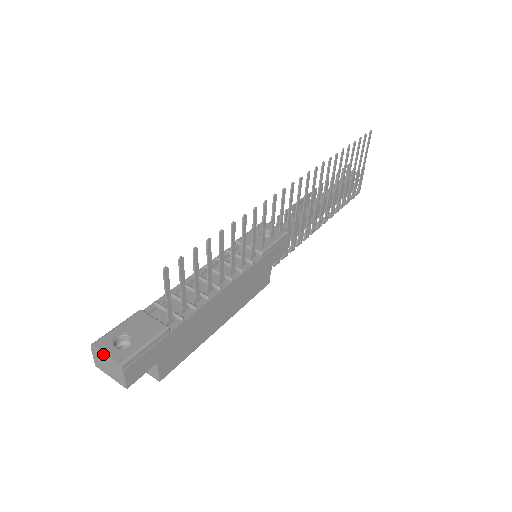
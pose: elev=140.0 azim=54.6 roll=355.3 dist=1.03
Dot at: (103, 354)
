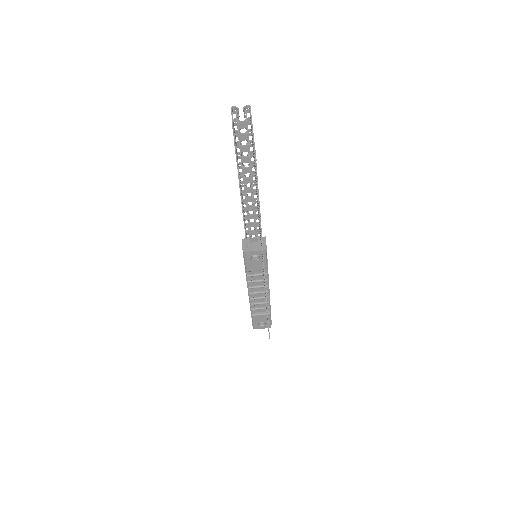
Dot at: (261, 328)
